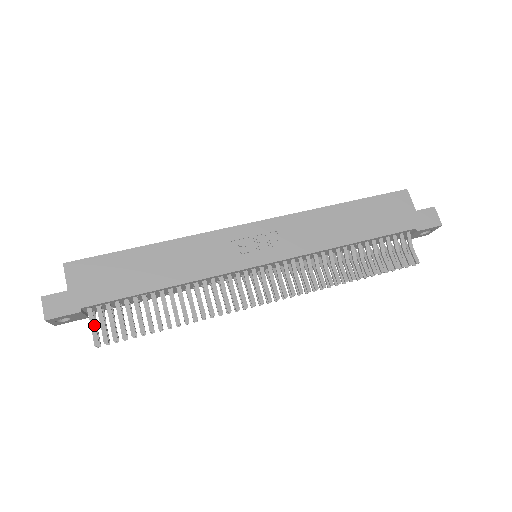
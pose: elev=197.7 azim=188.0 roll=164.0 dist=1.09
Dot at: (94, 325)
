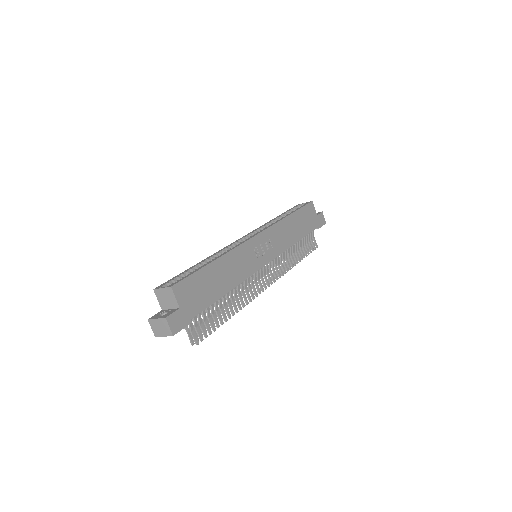
Dot at: (192, 330)
